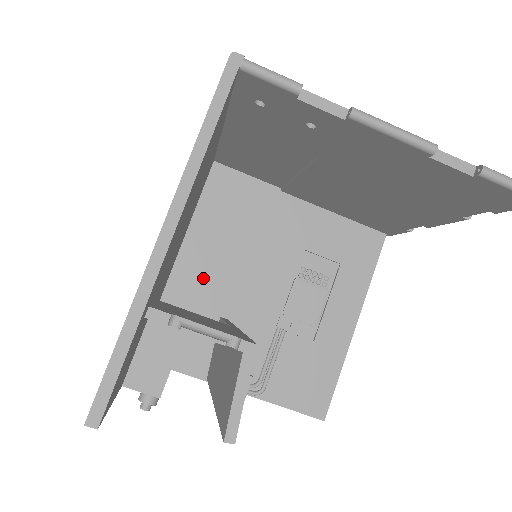
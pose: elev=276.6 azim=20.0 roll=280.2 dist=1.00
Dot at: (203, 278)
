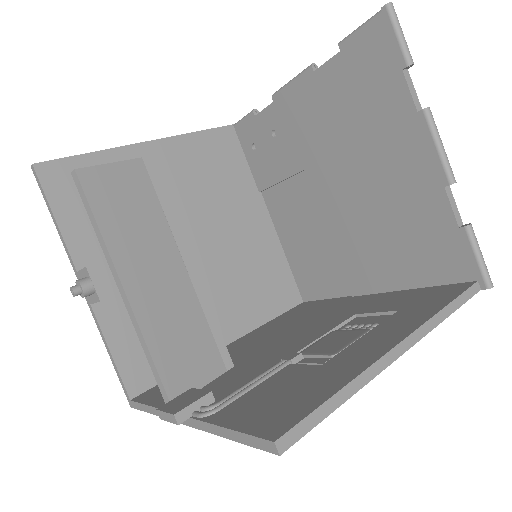
Dot at: (238, 349)
